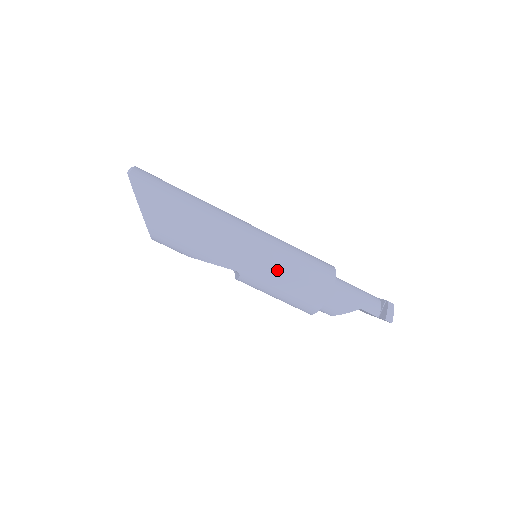
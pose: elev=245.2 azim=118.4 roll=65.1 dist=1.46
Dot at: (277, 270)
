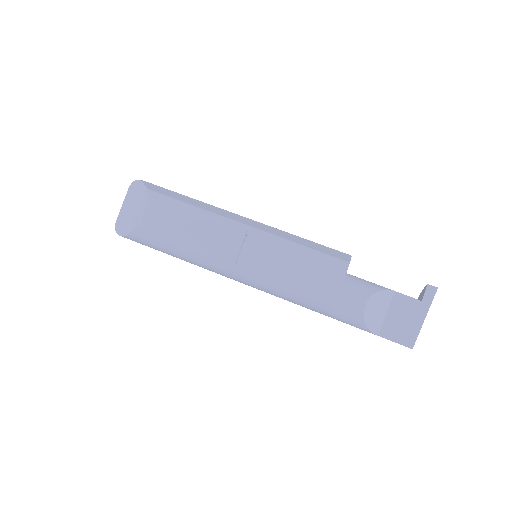
Dot at: (286, 233)
